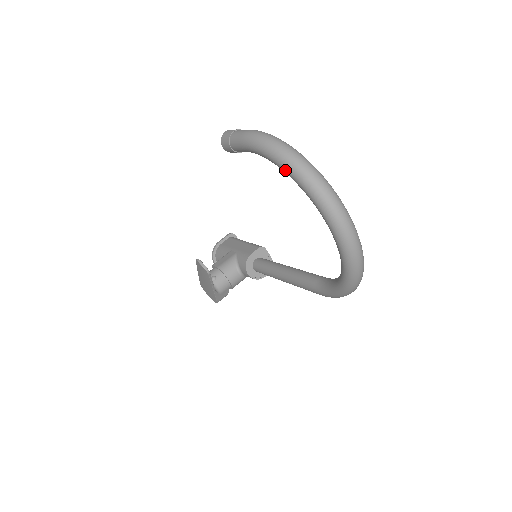
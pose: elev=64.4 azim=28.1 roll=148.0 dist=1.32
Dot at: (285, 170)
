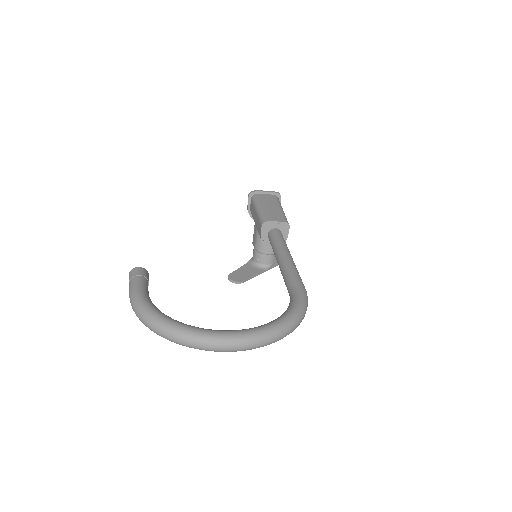
Dot at: occluded
